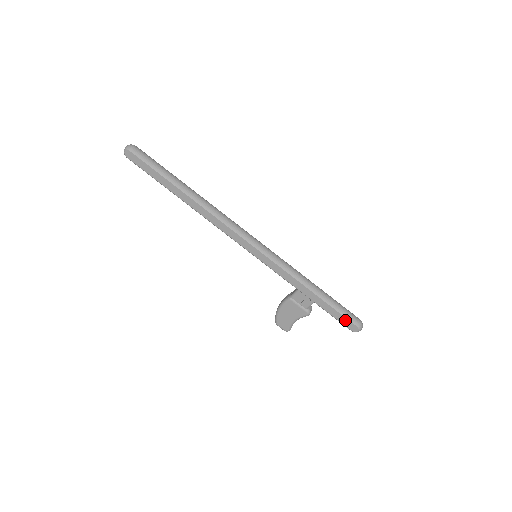
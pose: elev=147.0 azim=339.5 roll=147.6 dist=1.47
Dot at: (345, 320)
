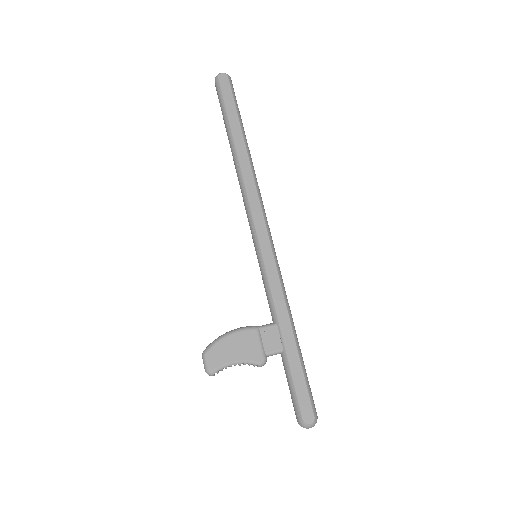
Dot at: (306, 398)
